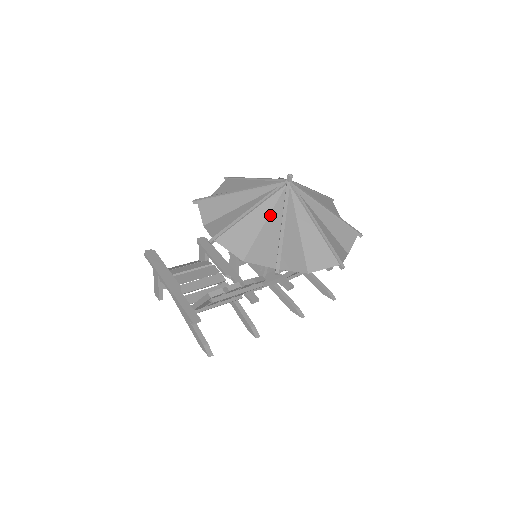
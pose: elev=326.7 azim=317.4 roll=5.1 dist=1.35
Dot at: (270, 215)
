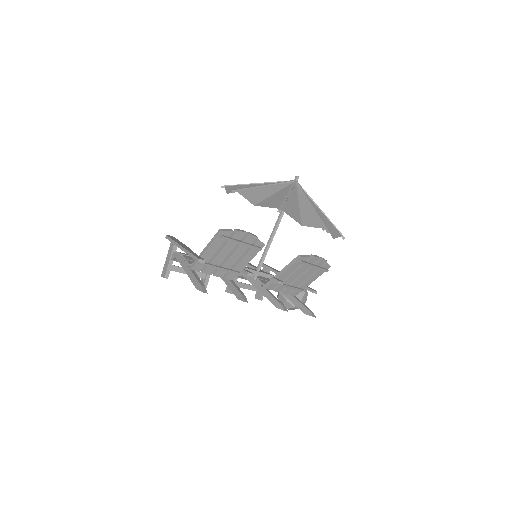
Dot at: (279, 191)
